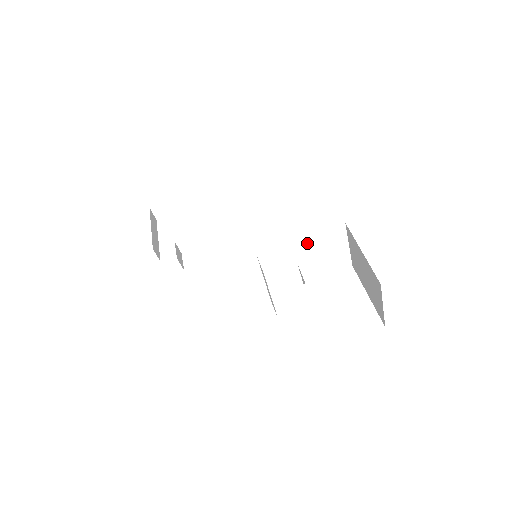
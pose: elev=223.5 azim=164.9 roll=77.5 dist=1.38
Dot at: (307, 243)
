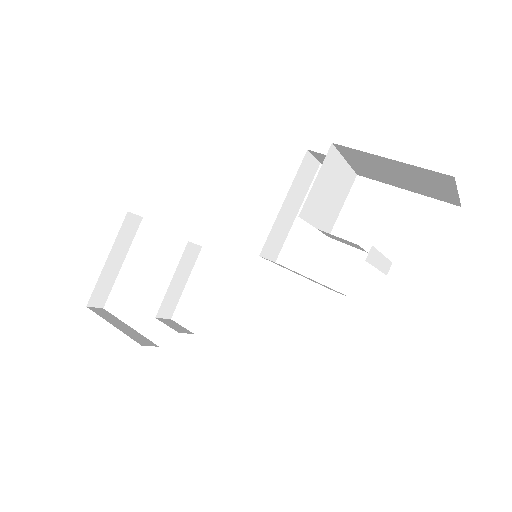
Dot at: (312, 201)
